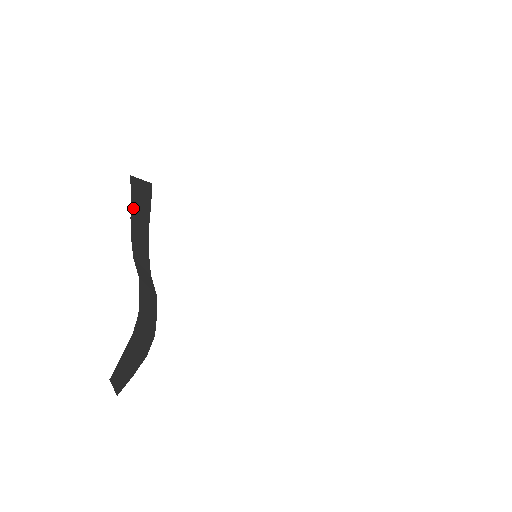
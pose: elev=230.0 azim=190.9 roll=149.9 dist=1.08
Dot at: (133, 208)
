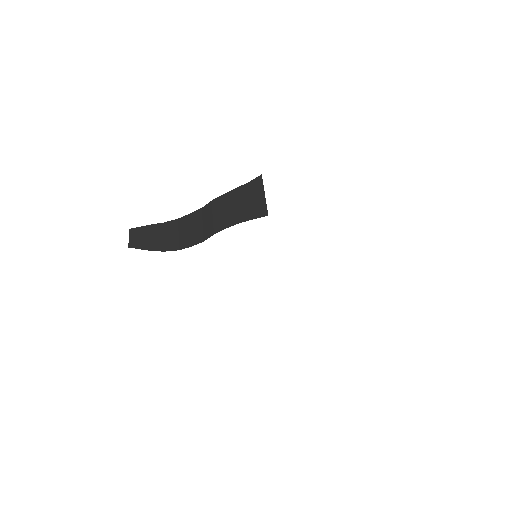
Dot at: (243, 190)
